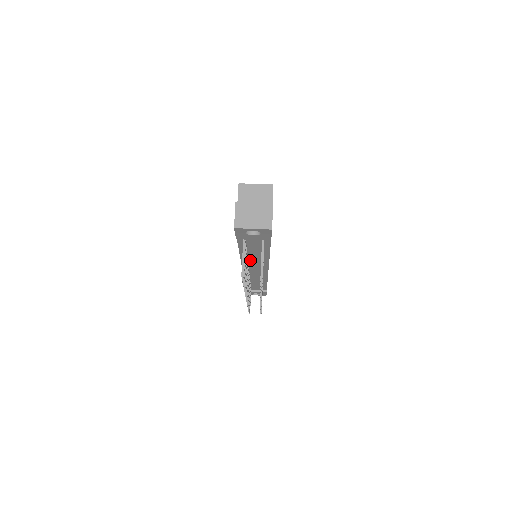
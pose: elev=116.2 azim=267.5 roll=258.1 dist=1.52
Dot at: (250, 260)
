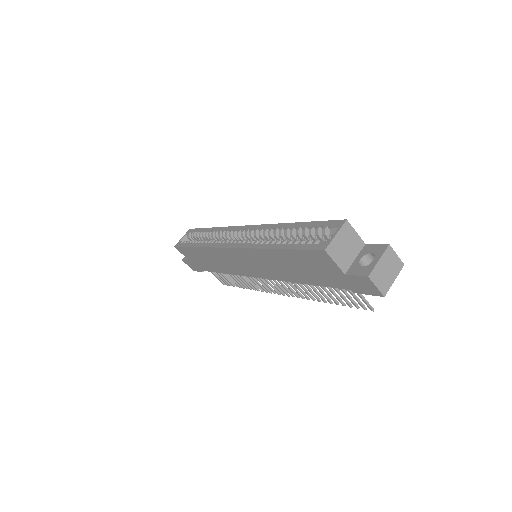
Dot at: occluded
